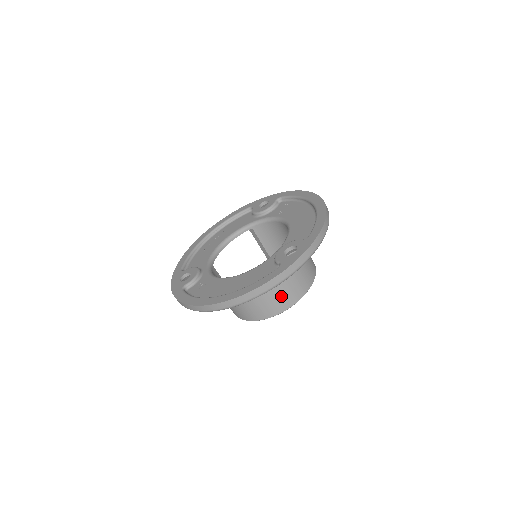
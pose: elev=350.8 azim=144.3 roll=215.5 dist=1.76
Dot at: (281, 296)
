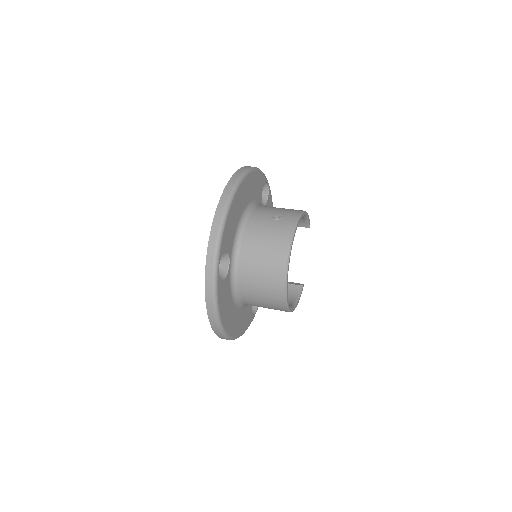
Dot at: (267, 288)
